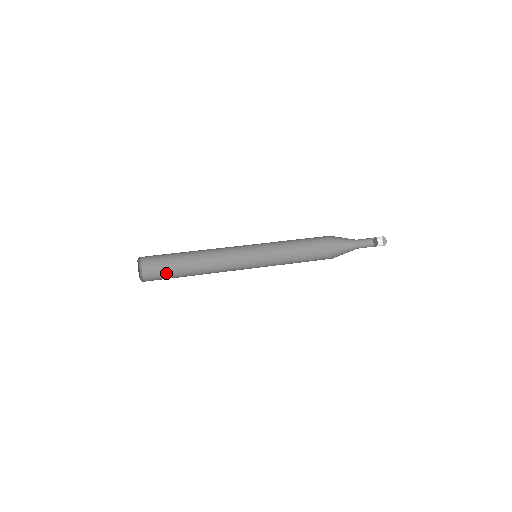
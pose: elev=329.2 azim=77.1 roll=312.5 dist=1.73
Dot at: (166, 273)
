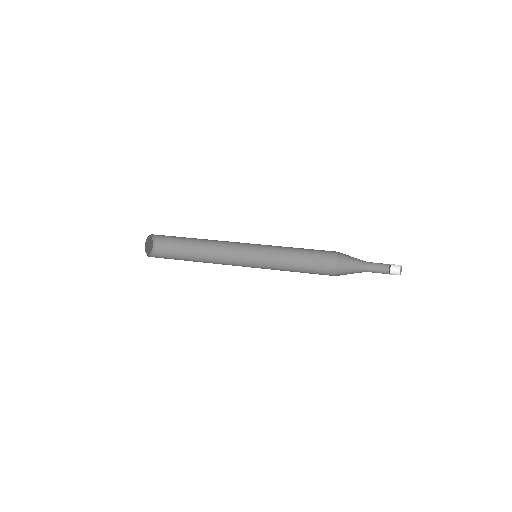
Dot at: (175, 246)
